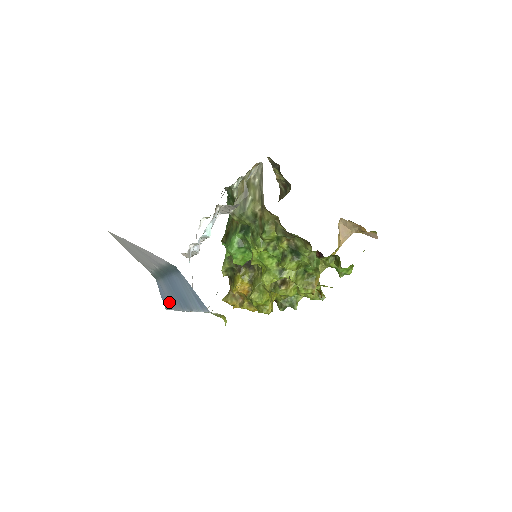
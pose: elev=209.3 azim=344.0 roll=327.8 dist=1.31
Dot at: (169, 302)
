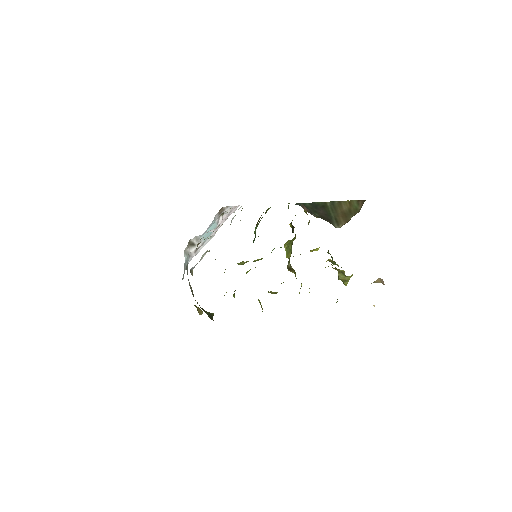
Dot at: occluded
